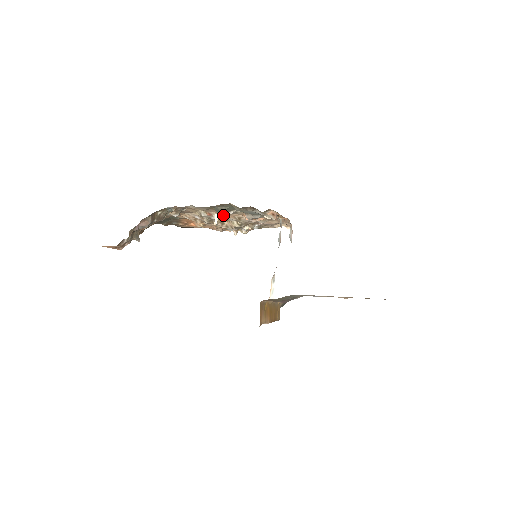
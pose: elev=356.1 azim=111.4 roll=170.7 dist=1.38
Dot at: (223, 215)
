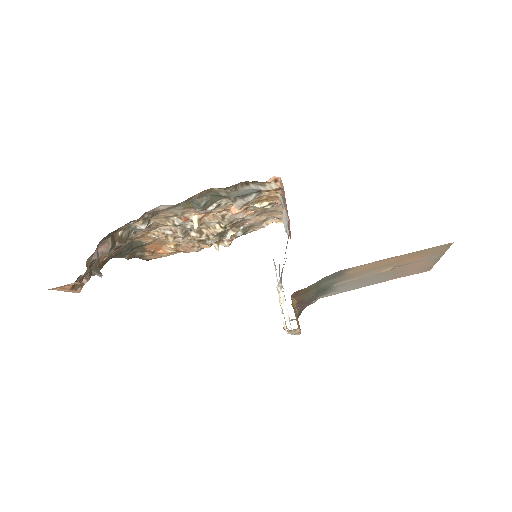
Dot at: (203, 215)
